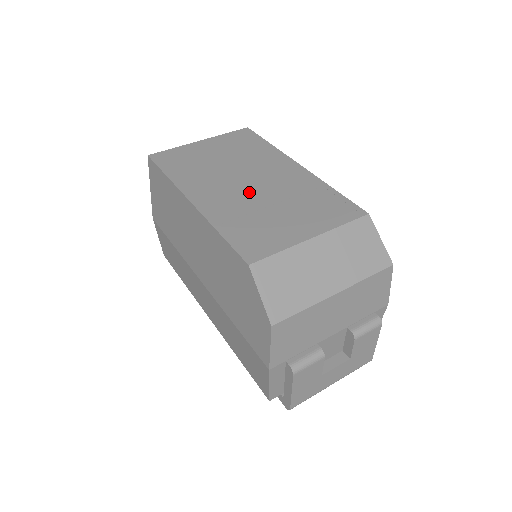
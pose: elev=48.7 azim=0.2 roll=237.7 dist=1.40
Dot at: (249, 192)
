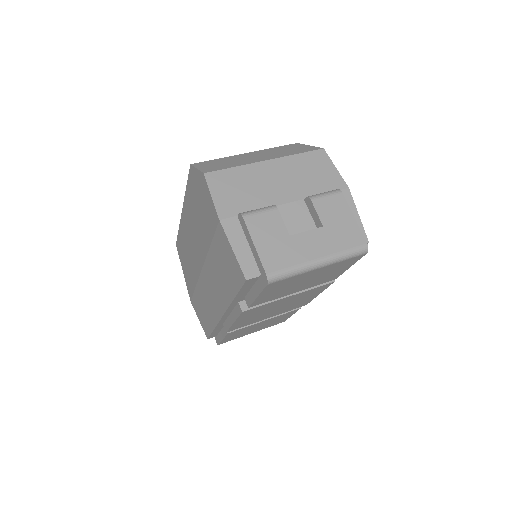
Dot at: occluded
